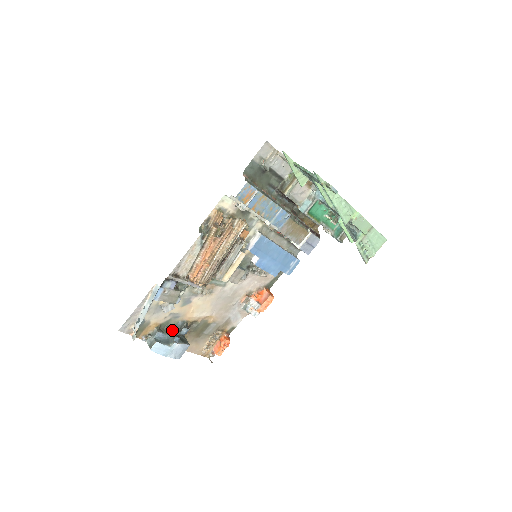
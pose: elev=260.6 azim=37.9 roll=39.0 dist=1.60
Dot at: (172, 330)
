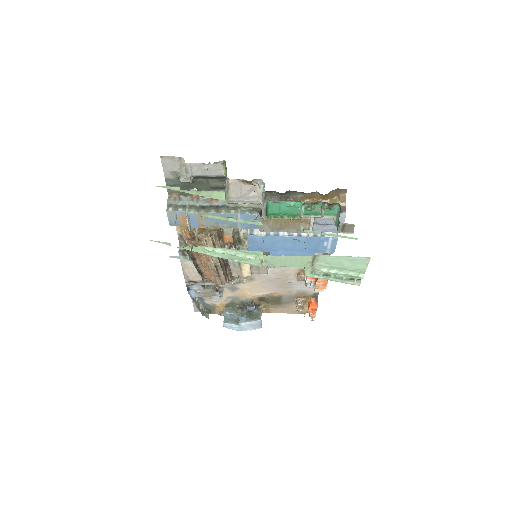
Dot at: (242, 306)
